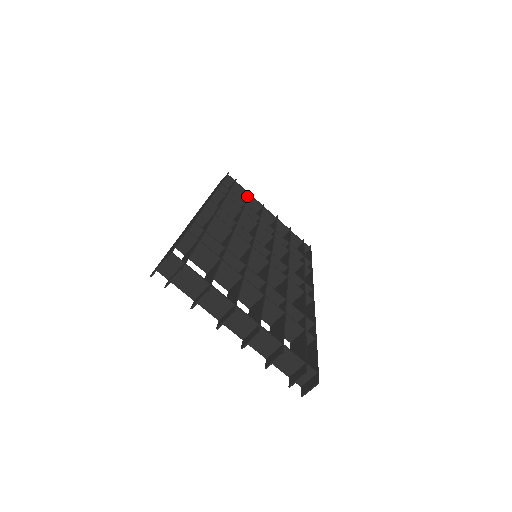
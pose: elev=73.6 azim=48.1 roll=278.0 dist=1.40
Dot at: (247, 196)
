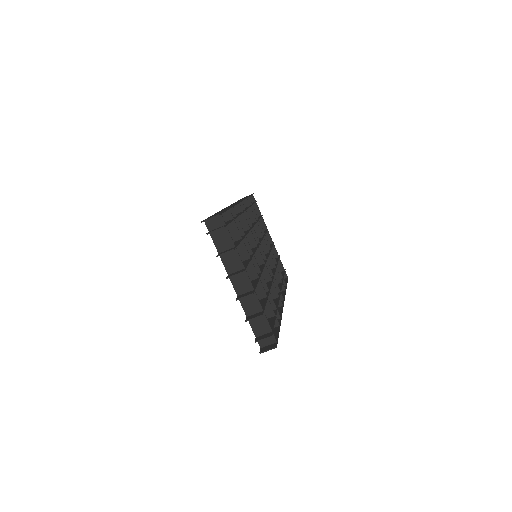
Dot at: (260, 216)
